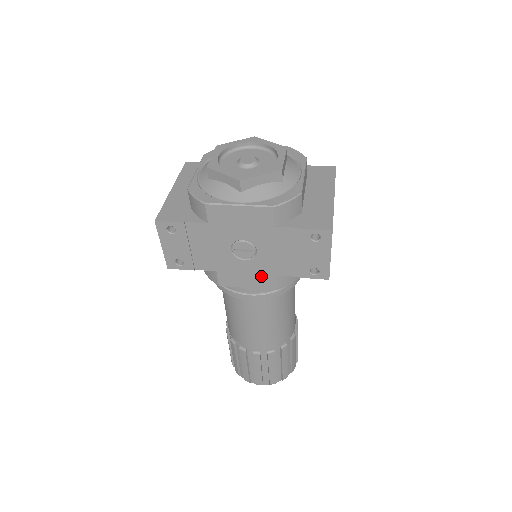
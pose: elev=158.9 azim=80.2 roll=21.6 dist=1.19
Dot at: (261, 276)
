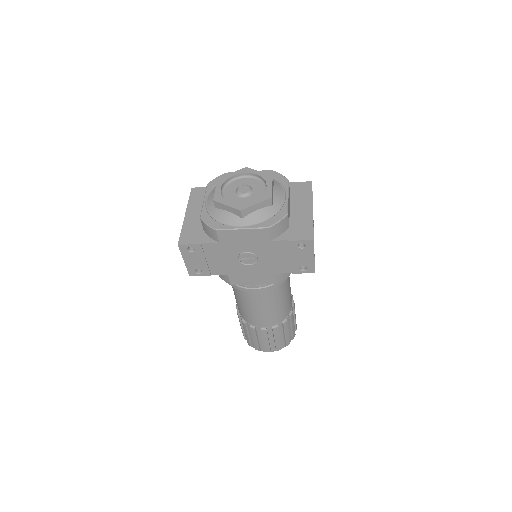
Dot at: (263, 275)
